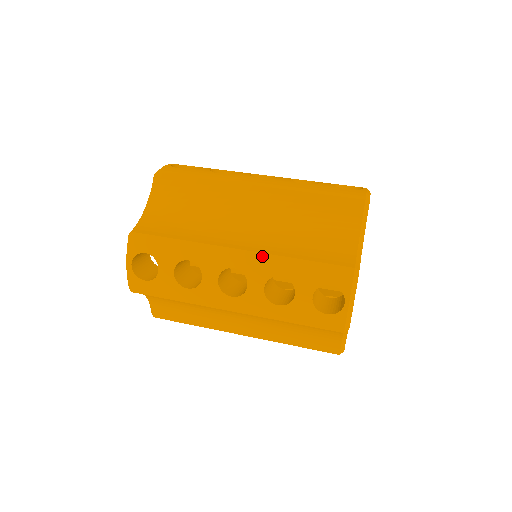
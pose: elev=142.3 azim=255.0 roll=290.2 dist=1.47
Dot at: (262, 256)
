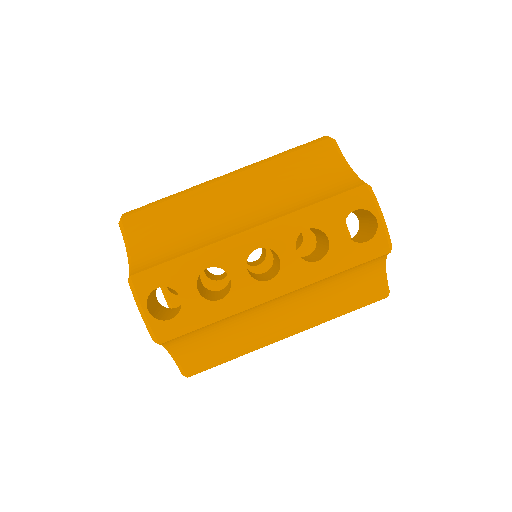
Dot at: occluded
